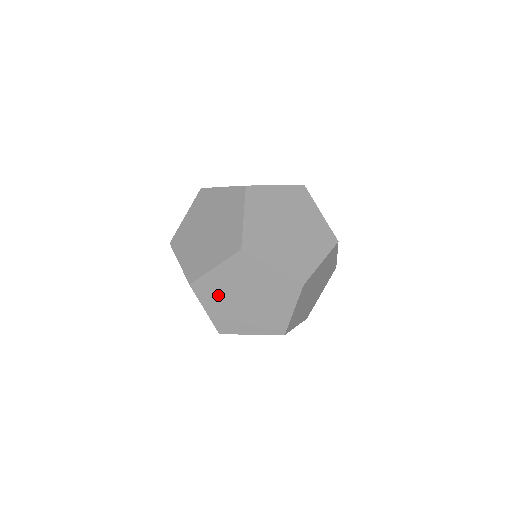
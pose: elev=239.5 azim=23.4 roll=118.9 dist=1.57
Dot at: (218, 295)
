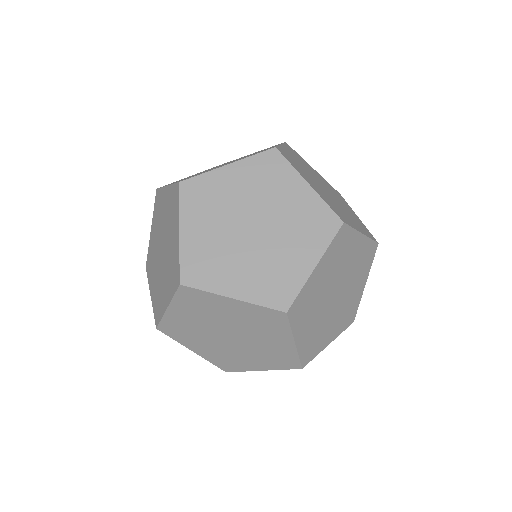
Dot at: (194, 335)
